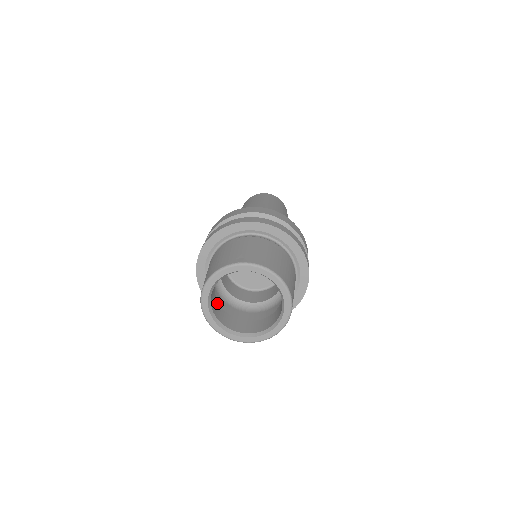
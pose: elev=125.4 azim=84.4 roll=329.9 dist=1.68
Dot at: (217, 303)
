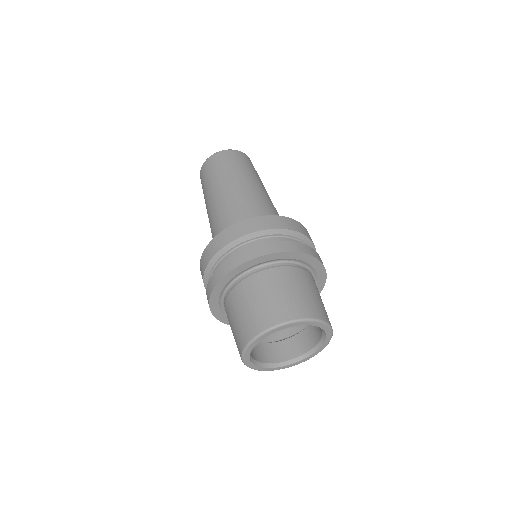
Dot at: occluded
